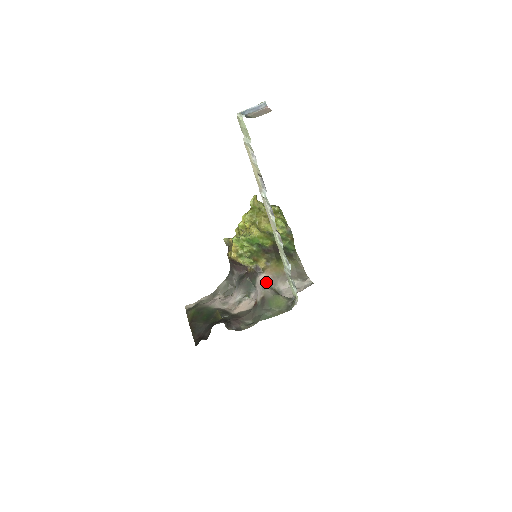
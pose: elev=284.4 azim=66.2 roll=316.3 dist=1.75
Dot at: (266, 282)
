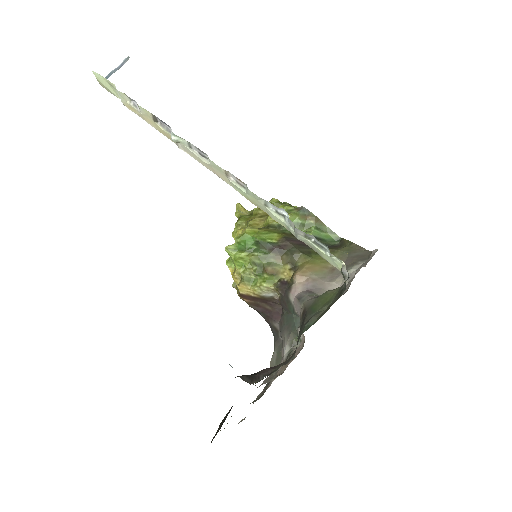
Dot at: (303, 292)
